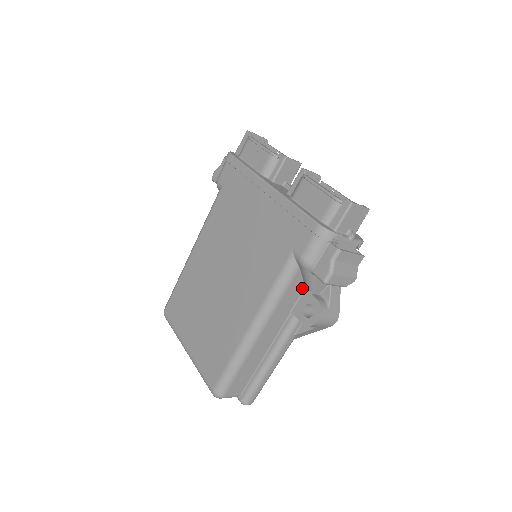
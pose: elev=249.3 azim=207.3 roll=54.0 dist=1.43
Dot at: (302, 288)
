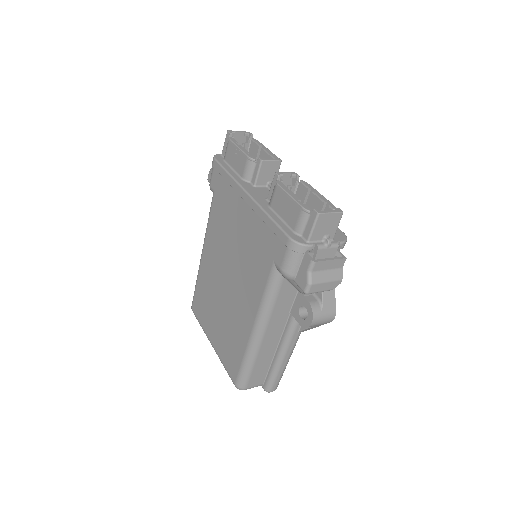
Dot at: (295, 291)
